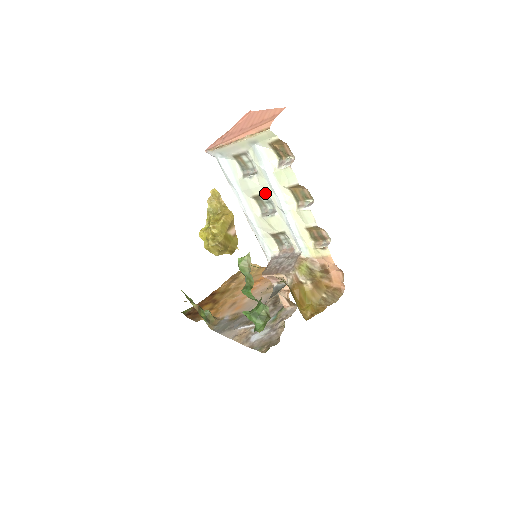
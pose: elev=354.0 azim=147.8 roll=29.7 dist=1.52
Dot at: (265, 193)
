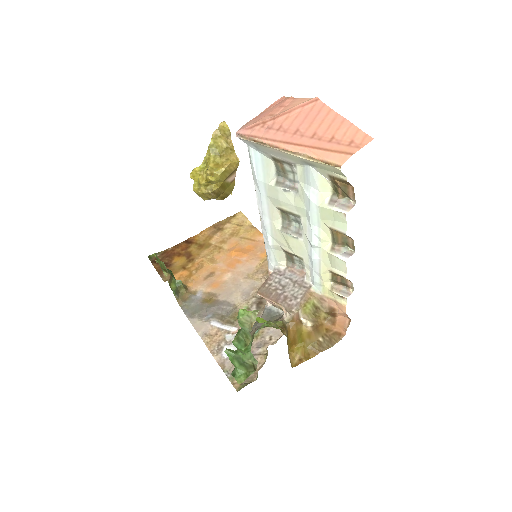
Dot at: (297, 214)
